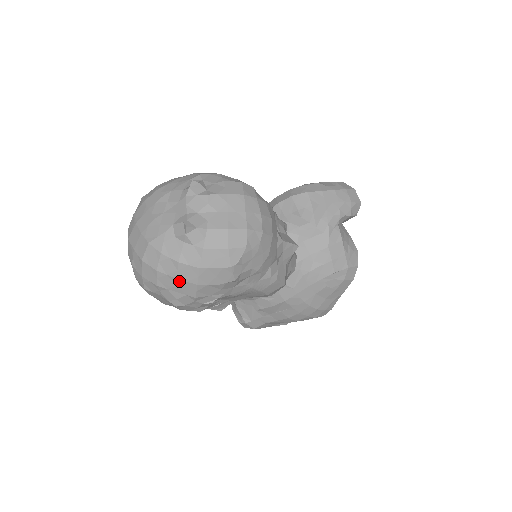
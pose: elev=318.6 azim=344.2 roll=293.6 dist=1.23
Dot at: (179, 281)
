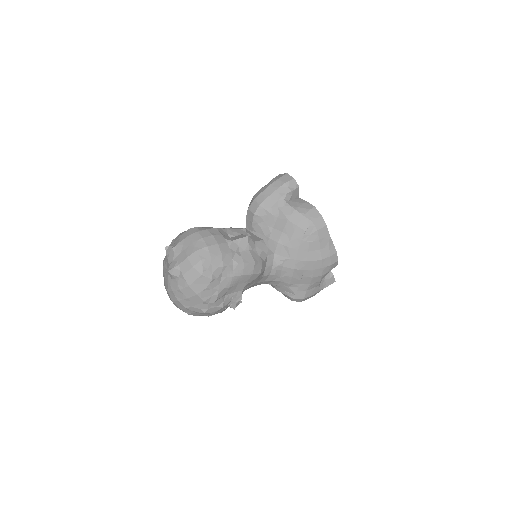
Dot at: (189, 299)
